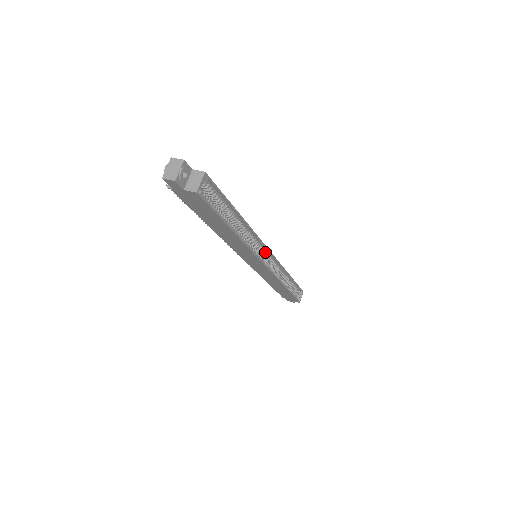
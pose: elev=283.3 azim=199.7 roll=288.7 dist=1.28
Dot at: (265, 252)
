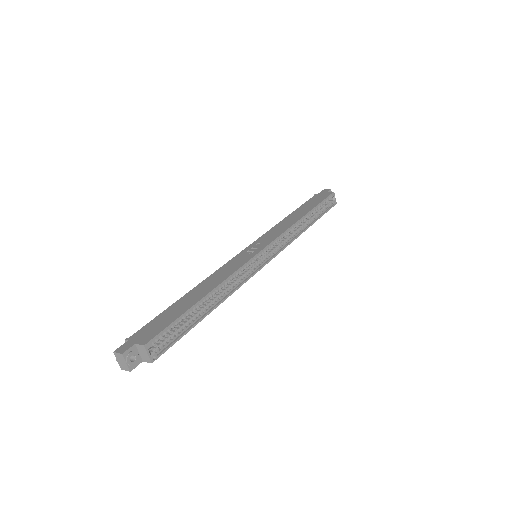
Dot at: (260, 254)
